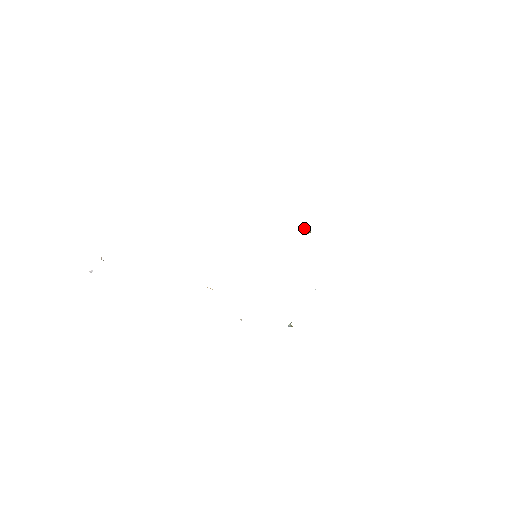
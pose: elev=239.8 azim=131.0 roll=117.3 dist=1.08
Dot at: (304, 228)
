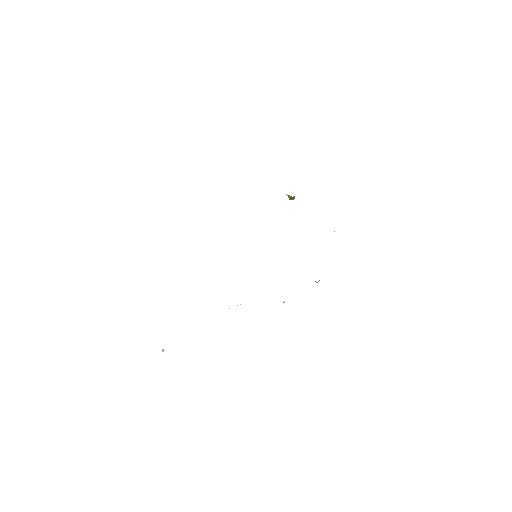
Dot at: occluded
